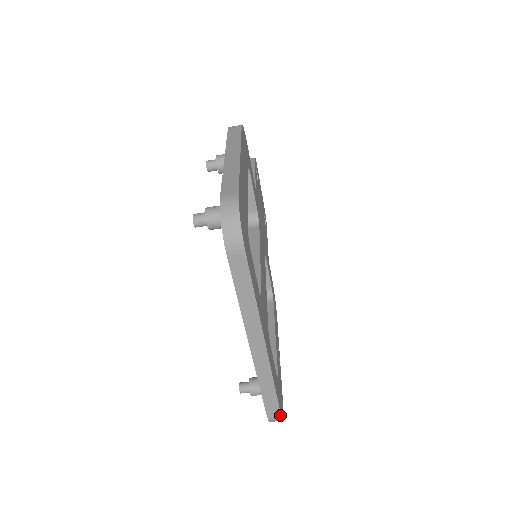
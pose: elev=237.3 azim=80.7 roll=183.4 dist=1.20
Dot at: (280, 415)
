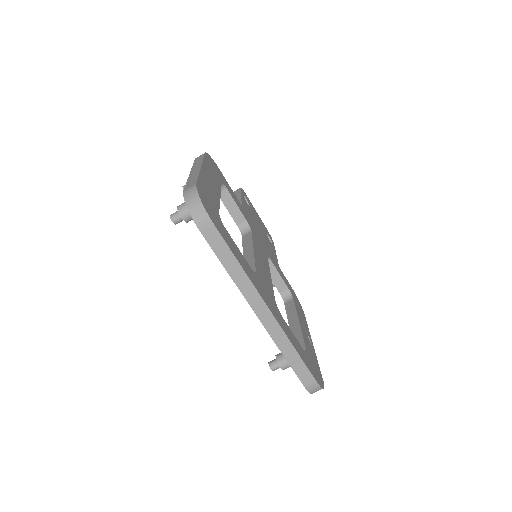
Dot at: (315, 380)
